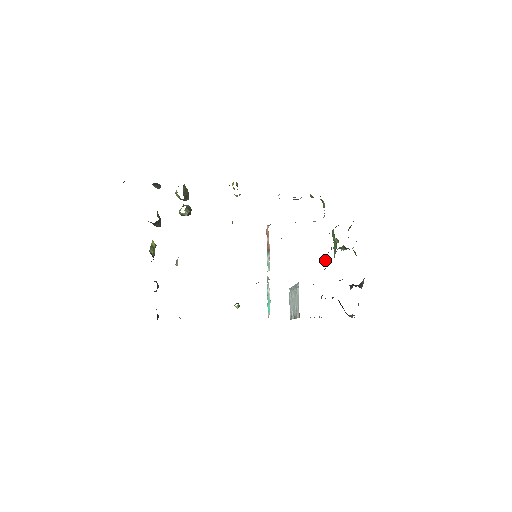
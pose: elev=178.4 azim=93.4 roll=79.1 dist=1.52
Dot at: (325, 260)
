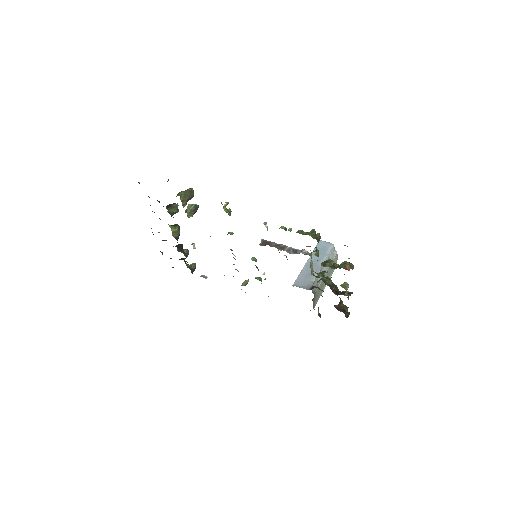
Dot at: occluded
